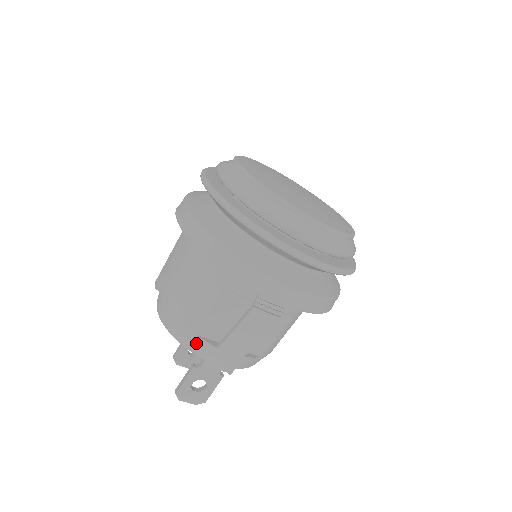
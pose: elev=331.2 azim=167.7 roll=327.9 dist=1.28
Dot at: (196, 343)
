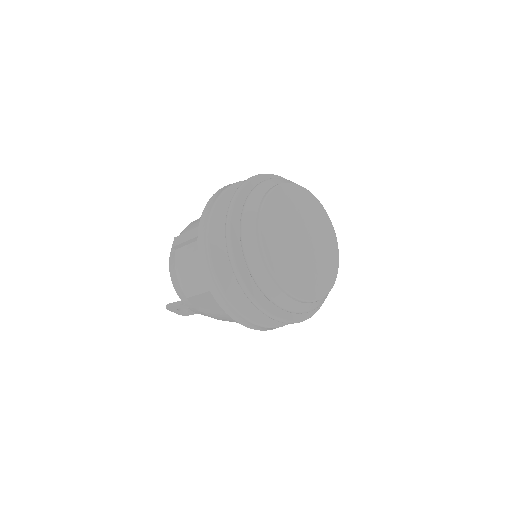
Dot at: (186, 300)
